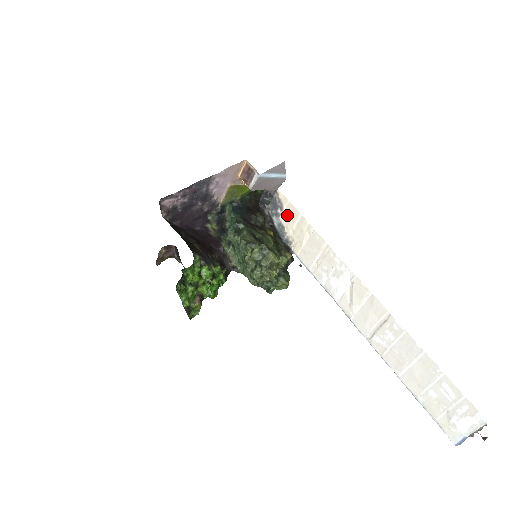
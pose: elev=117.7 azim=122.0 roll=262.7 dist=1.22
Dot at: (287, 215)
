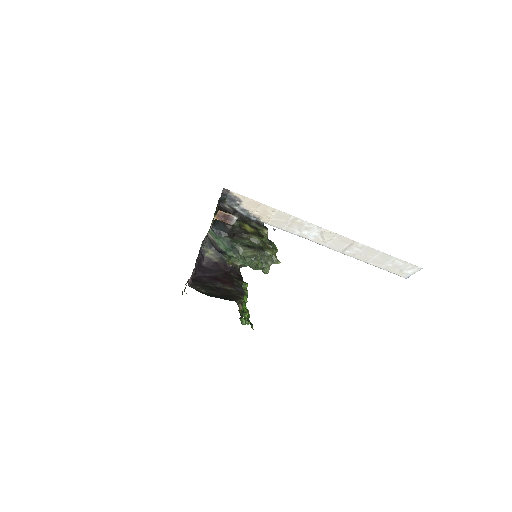
Dot at: (248, 204)
